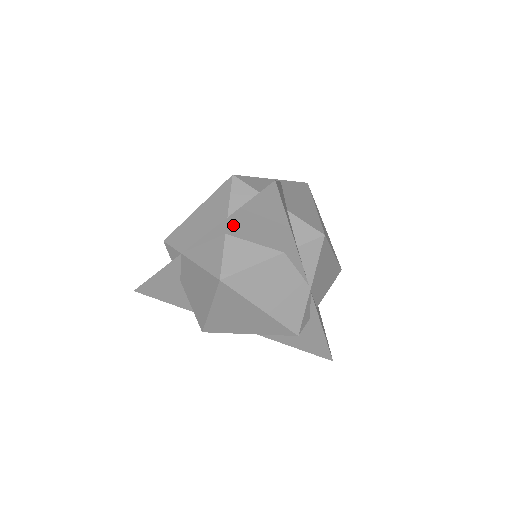
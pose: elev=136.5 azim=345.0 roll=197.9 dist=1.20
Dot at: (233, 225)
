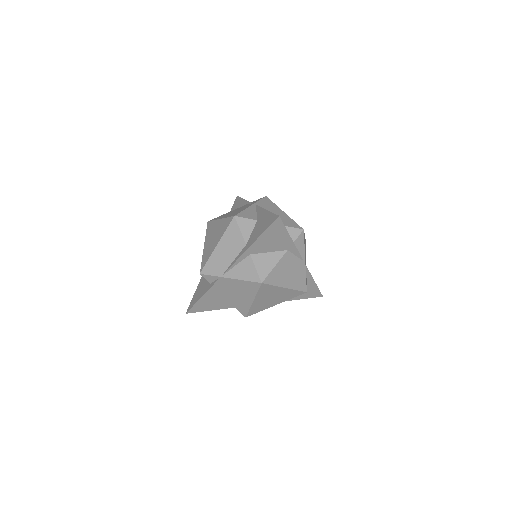
Dot at: (255, 248)
